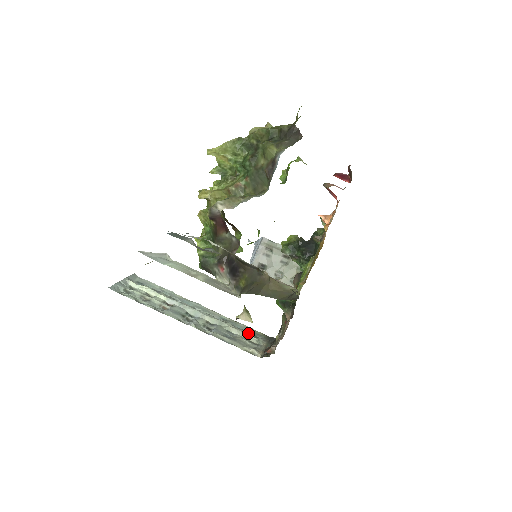
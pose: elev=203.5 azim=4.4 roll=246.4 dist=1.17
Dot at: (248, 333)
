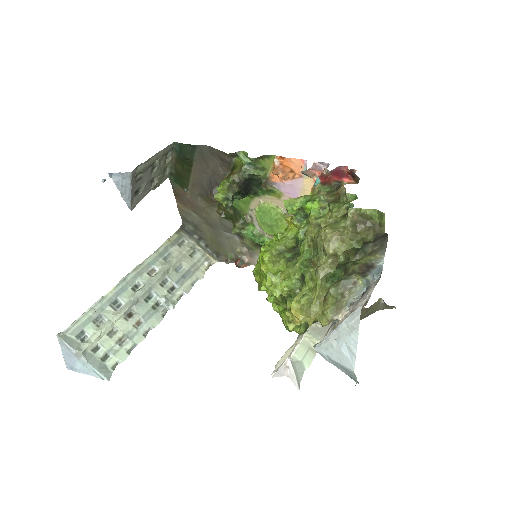
Dot at: (176, 249)
